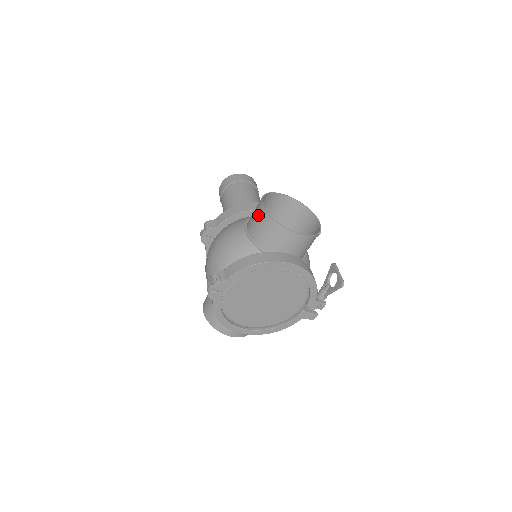
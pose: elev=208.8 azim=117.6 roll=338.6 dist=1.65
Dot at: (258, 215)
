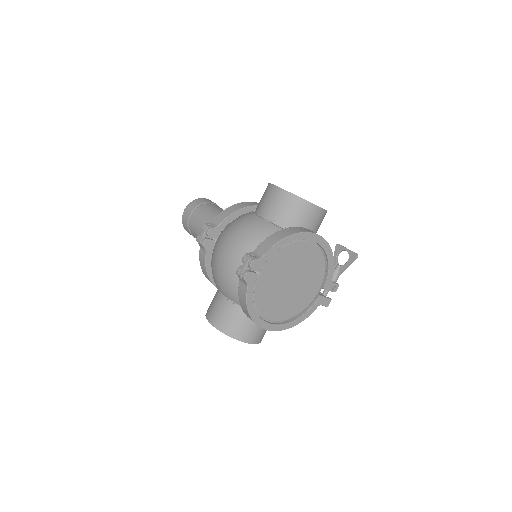
Dot at: (273, 196)
